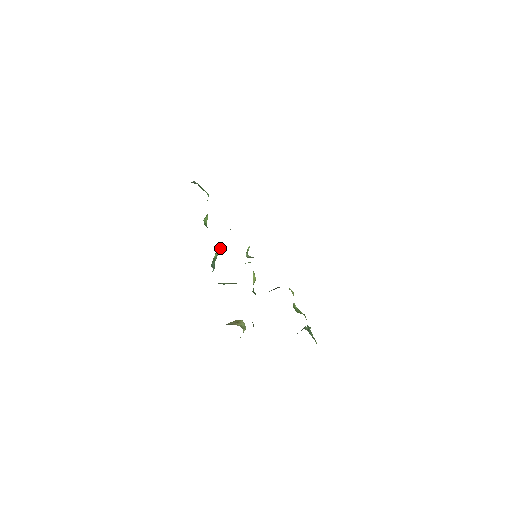
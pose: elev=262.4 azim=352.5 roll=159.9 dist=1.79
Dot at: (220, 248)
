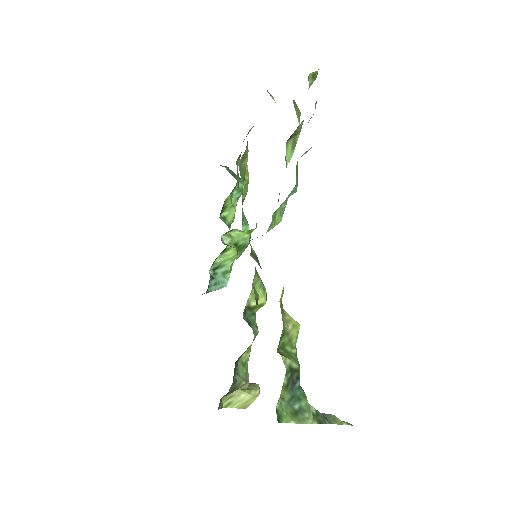
Dot at: (233, 252)
